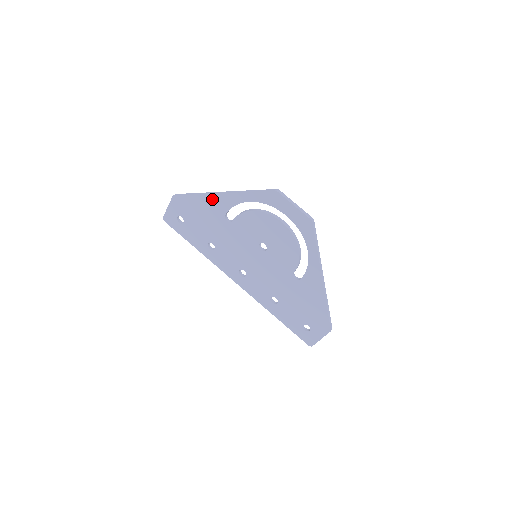
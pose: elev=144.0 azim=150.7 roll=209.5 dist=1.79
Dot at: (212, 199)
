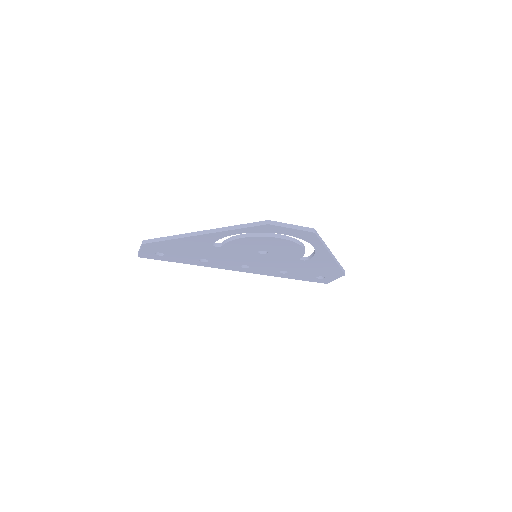
Dot at: (192, 239)
